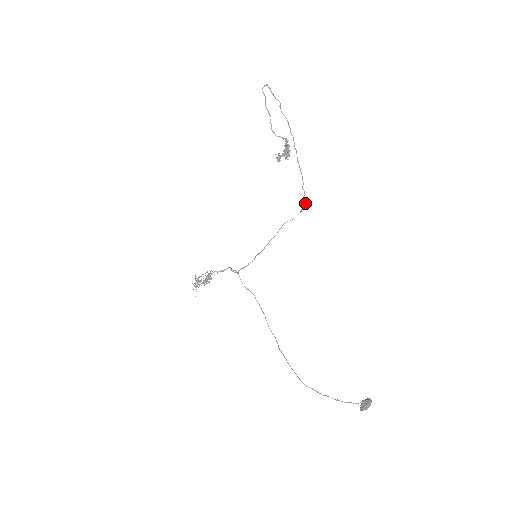
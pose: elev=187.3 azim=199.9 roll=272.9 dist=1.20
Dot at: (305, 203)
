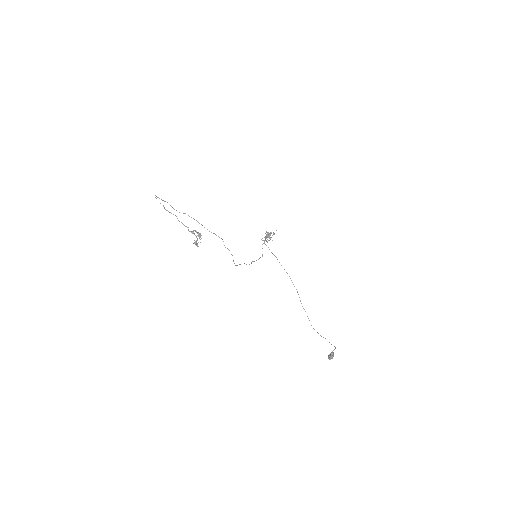
Dot at: (232, 255)
